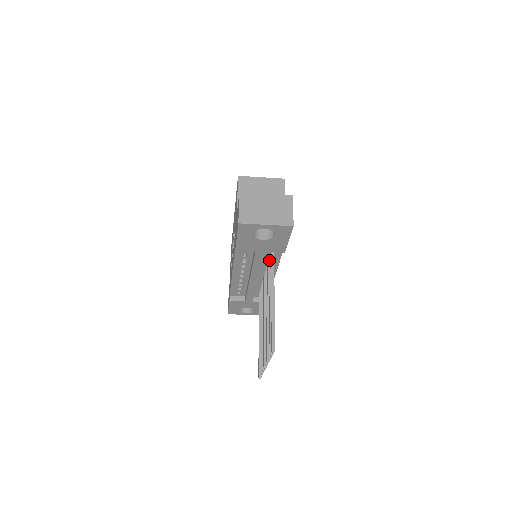
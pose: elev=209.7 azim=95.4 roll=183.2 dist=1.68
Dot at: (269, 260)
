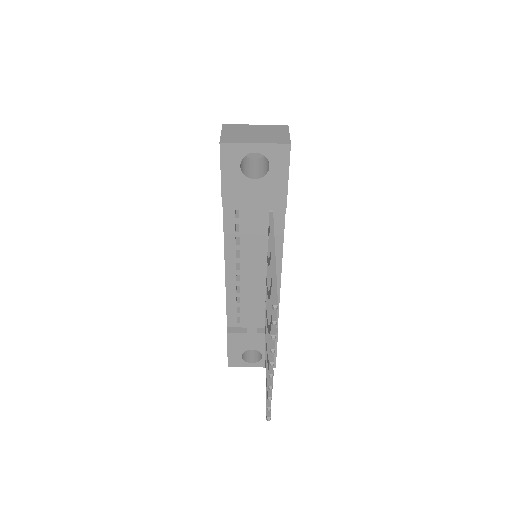
Dot at: (268, 230)
